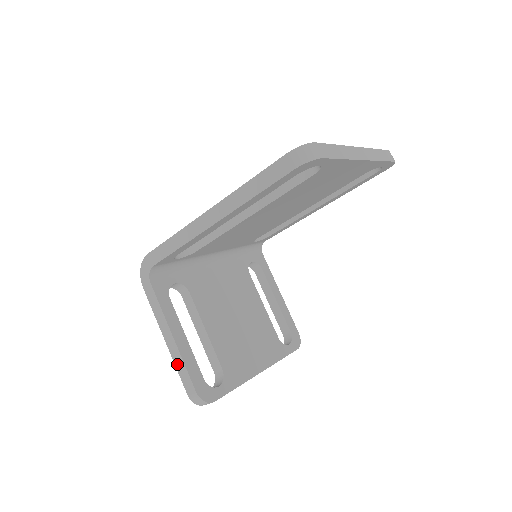
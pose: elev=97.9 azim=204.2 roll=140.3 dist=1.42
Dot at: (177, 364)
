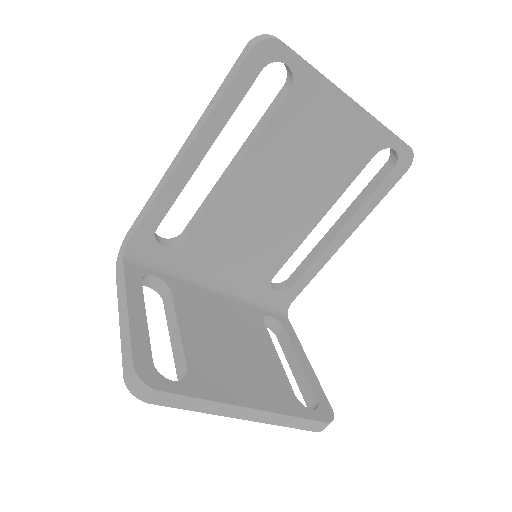
Dot at: (123, 339)
